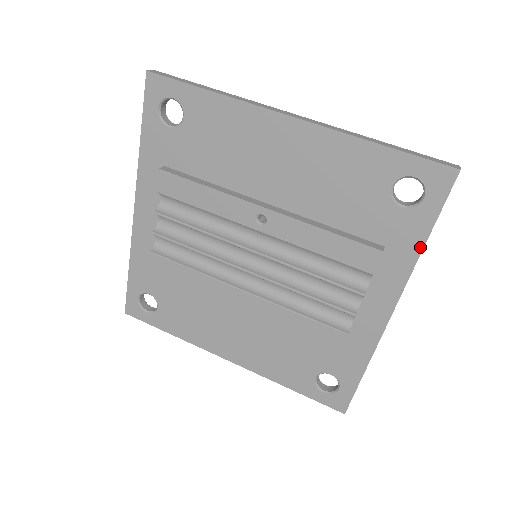
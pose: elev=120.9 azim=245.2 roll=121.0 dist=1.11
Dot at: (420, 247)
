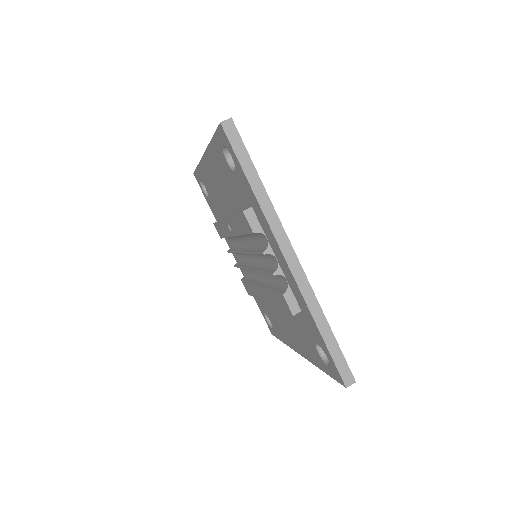
Dot at: (253, 193)
